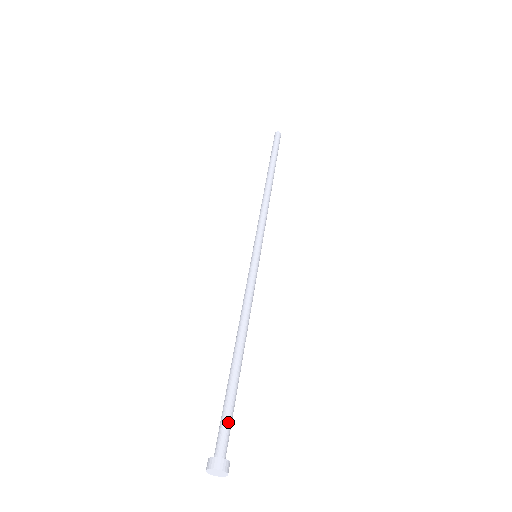
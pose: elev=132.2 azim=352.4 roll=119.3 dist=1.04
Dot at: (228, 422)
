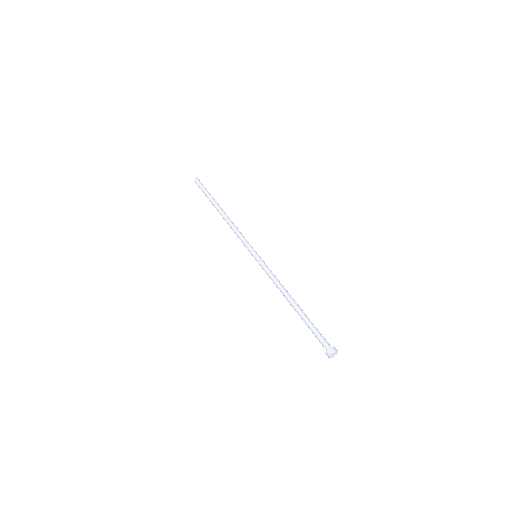
Dot at: (321, 334)
